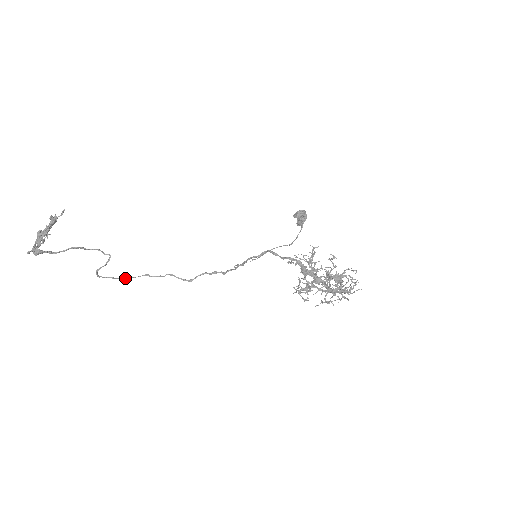
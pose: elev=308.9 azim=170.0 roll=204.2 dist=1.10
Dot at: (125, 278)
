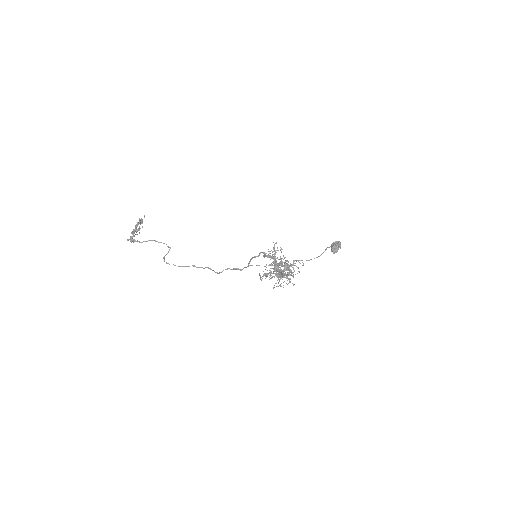
Dot at: (181, 266)
